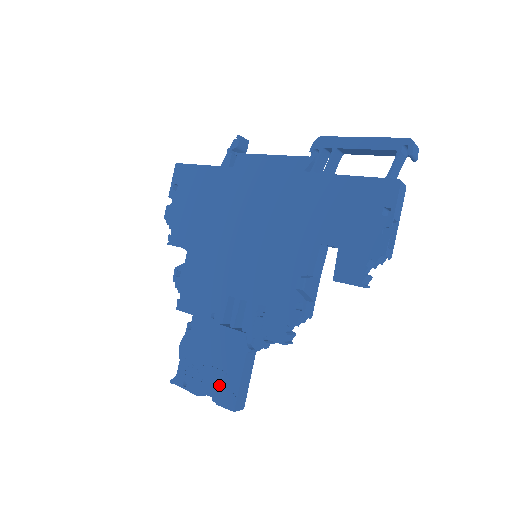
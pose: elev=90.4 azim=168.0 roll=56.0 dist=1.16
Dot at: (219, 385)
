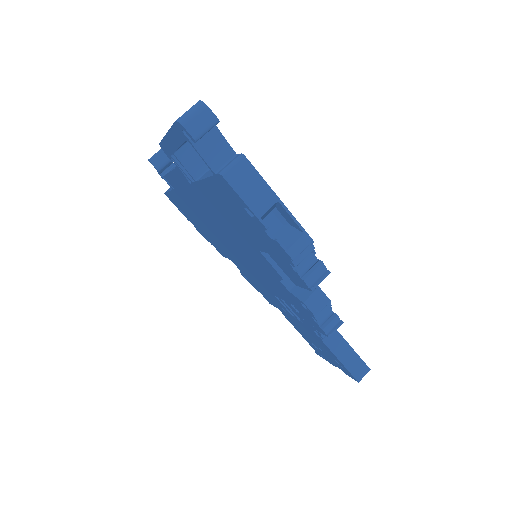
Dot at: (334, 362)
